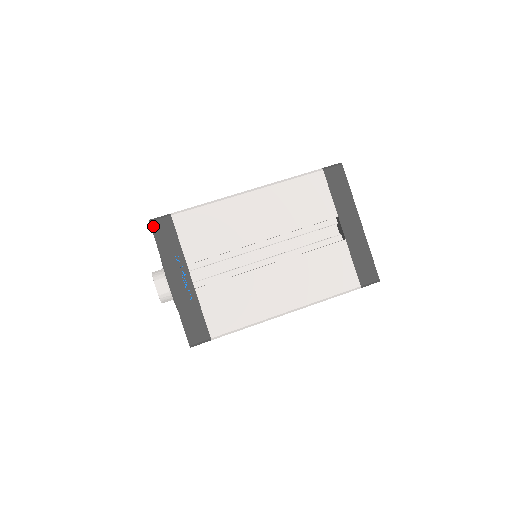
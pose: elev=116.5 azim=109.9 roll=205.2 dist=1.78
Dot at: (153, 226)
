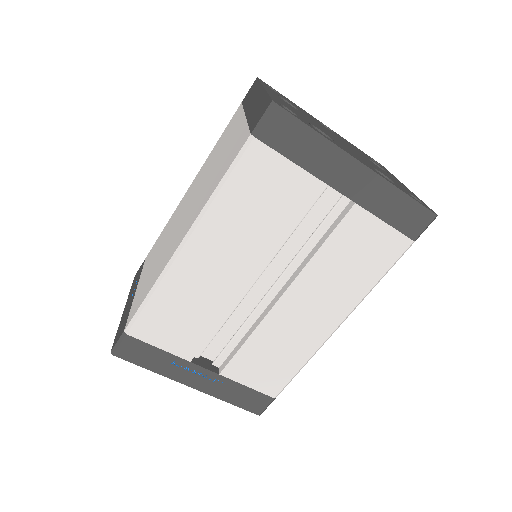
Dot at: (120, 356)
